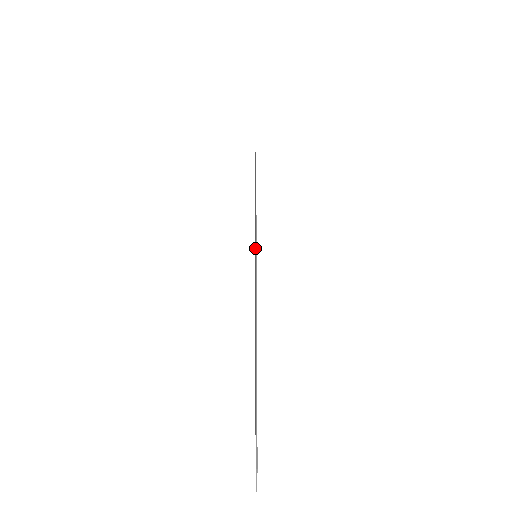
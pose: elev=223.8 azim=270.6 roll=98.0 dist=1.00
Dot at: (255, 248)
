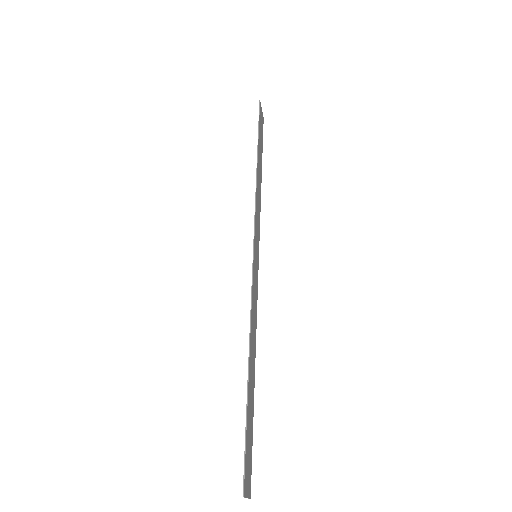
Dot at: (256, 244)
